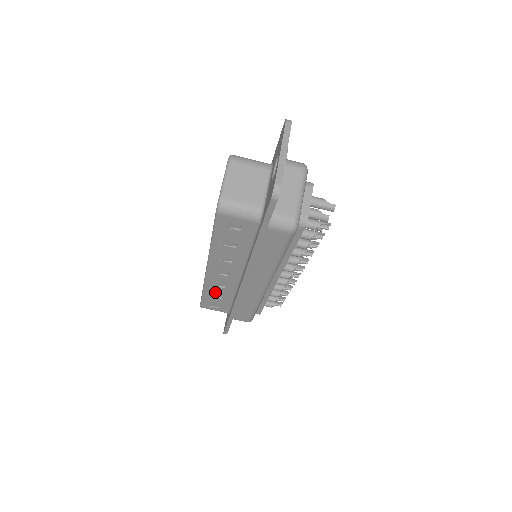
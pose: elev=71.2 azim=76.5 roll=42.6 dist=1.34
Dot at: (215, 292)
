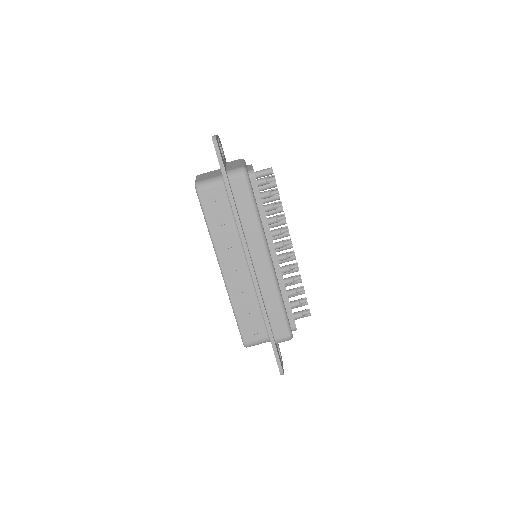
Dot at: (242, 305)
